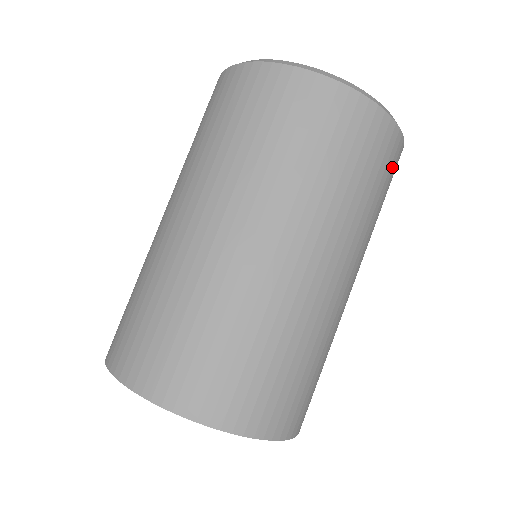
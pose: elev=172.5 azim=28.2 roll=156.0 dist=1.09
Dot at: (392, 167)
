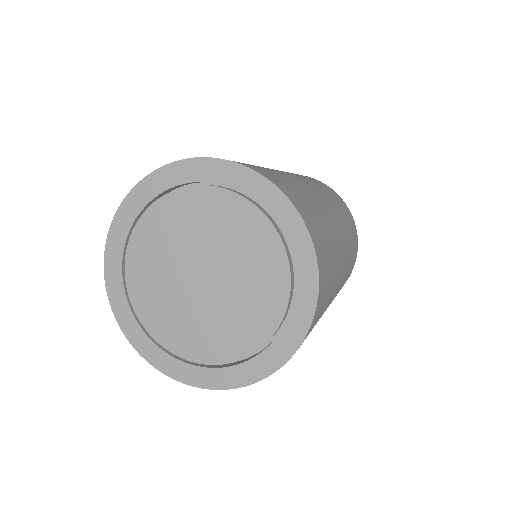
Dot at: (343, 285)
